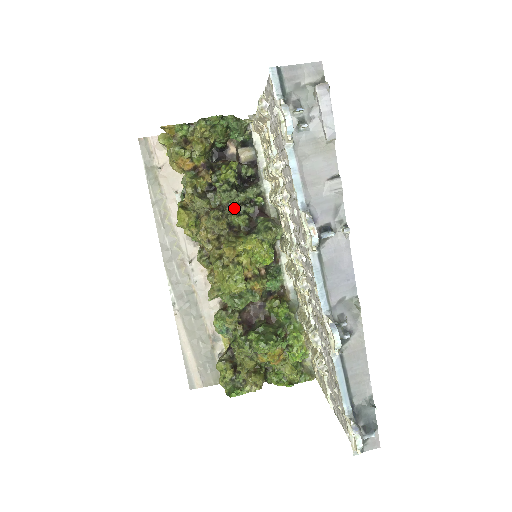
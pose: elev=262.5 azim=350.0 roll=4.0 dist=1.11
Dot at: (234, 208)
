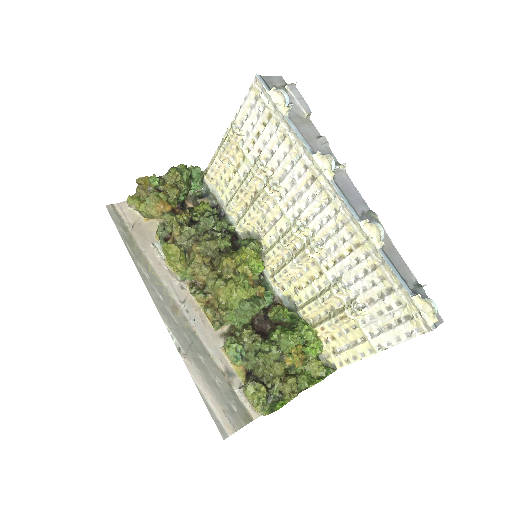
Dot at: (218, 231)
